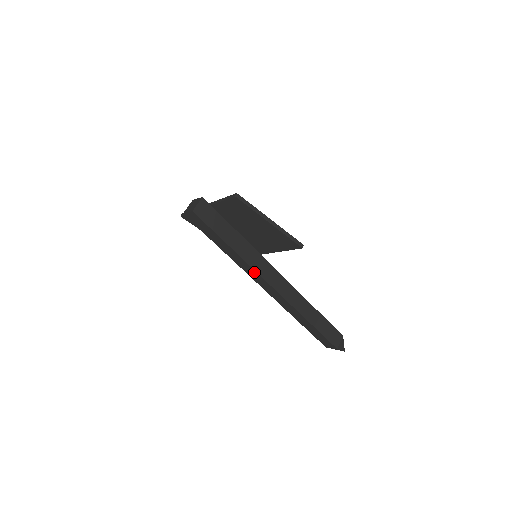
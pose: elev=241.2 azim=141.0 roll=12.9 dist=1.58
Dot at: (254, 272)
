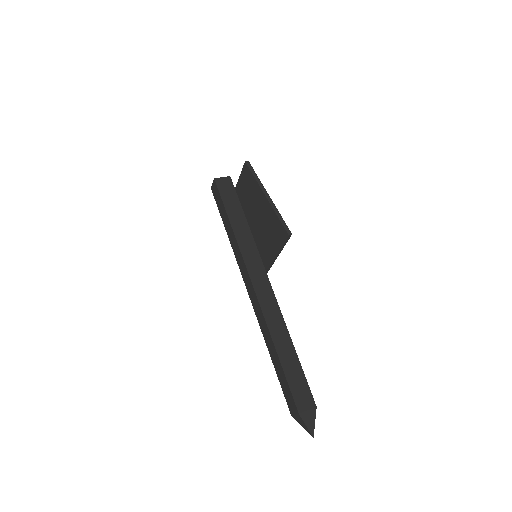
Dot at: (242, 260)
